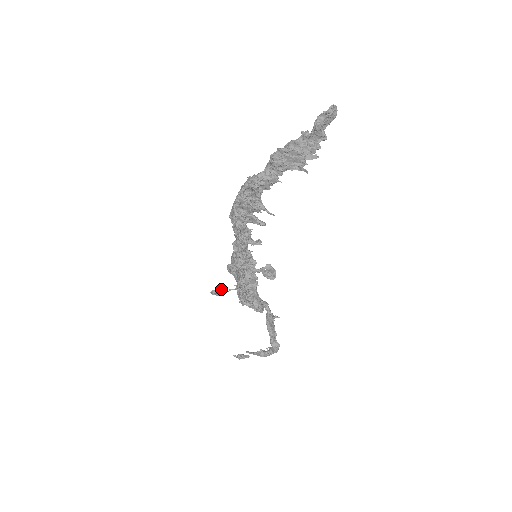
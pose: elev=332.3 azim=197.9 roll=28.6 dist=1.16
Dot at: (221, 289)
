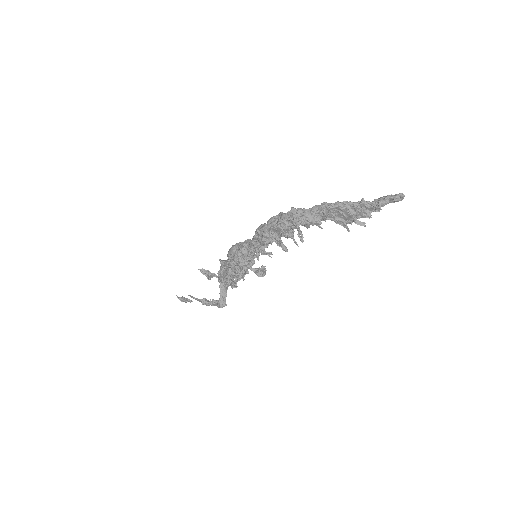
Dot at: (213, 273)
